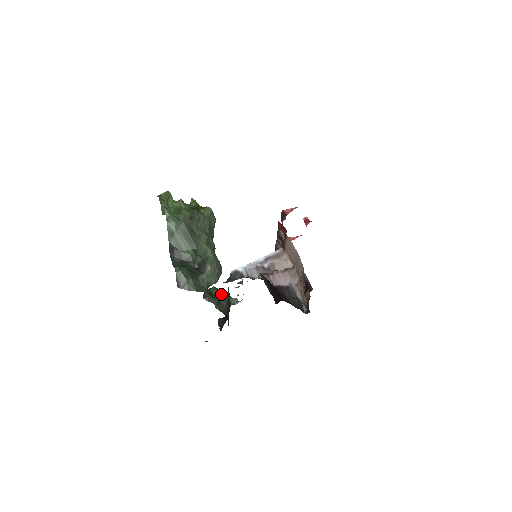
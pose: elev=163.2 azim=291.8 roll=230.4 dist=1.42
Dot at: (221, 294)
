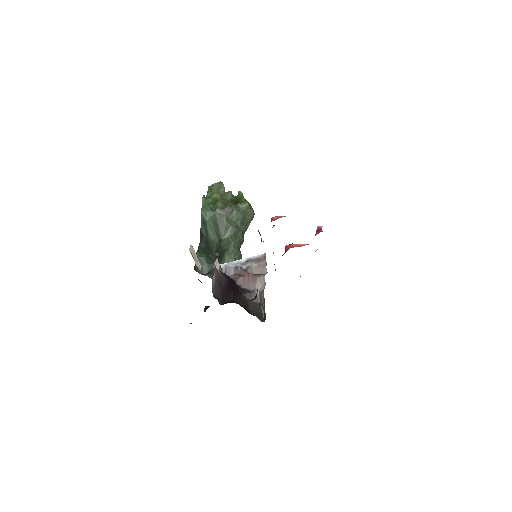
Dot at: occluded
